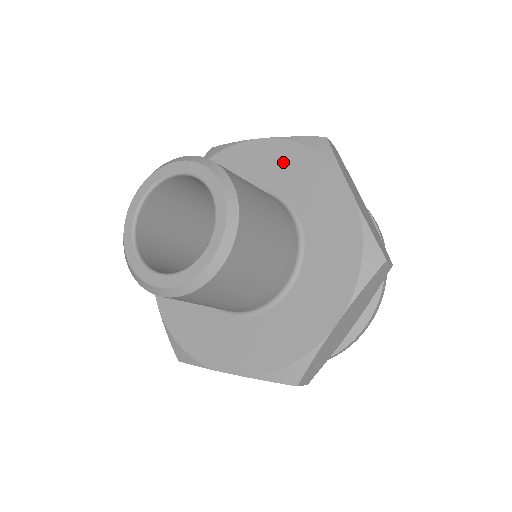
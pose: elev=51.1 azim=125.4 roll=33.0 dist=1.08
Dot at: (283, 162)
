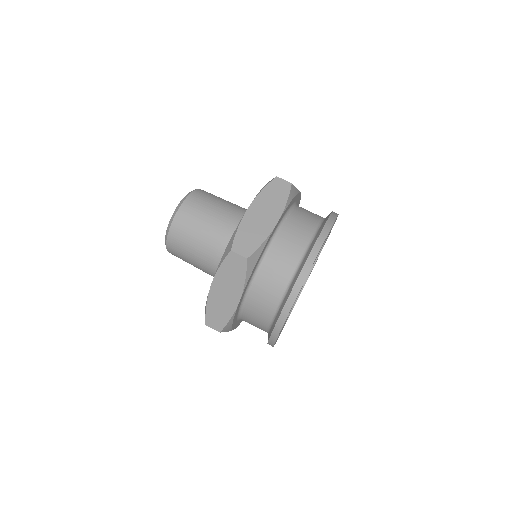
Dot at: occluded
